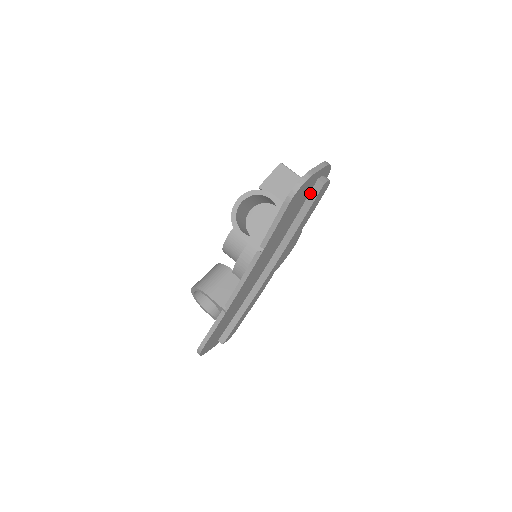
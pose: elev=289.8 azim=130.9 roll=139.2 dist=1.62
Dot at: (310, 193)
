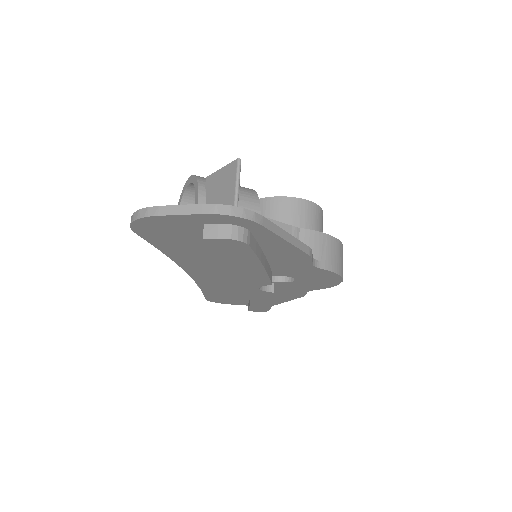
Dot at: occluded
